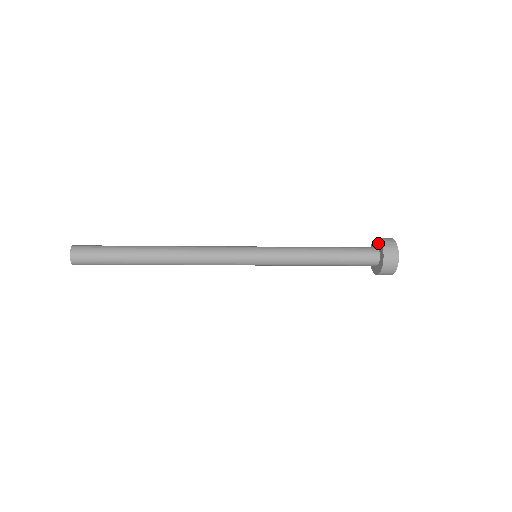
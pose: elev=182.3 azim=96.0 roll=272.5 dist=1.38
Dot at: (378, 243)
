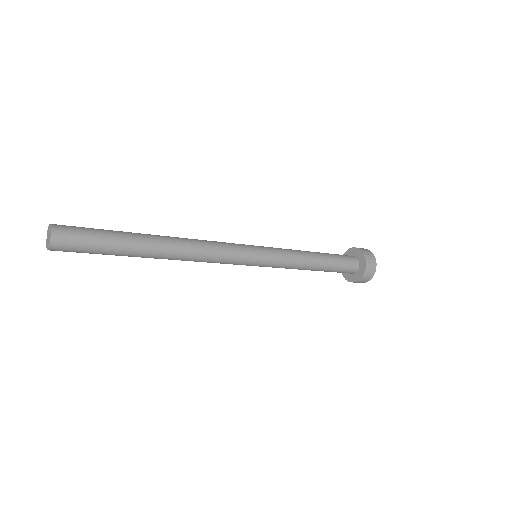
Dot at: (358, 253)
